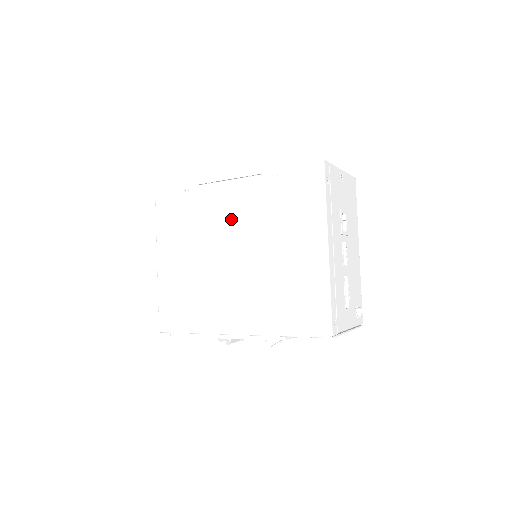
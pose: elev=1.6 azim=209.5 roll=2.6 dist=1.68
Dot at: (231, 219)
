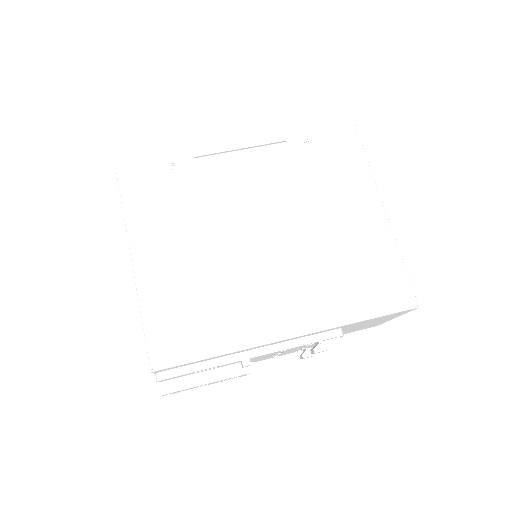
Dot at: (253, 193)
